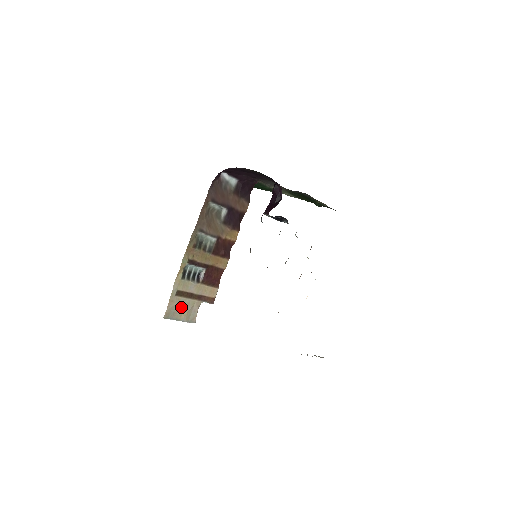
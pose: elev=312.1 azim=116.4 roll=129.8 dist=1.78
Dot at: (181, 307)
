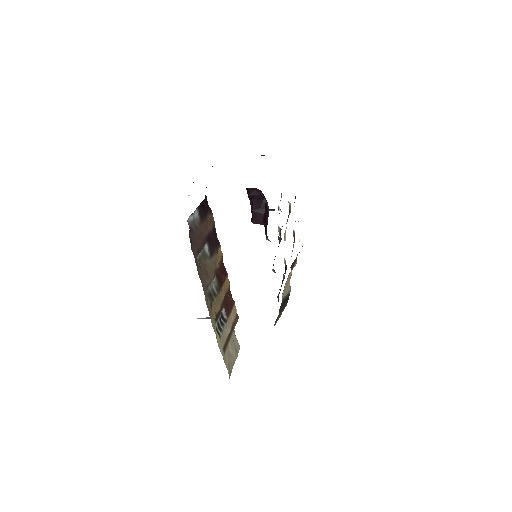
Dot at: (230, 353)
